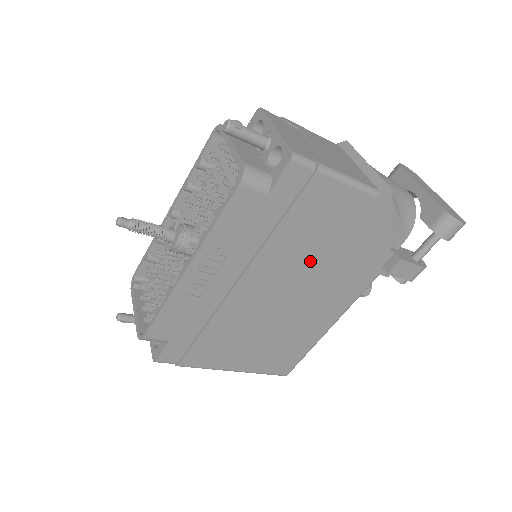
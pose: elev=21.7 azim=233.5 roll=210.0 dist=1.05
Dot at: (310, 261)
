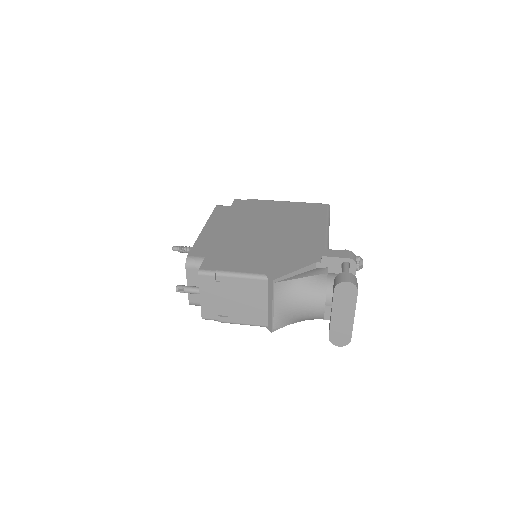
Dot at: occluded
